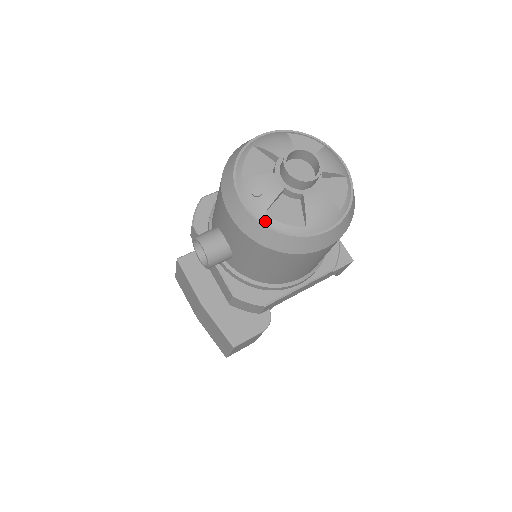
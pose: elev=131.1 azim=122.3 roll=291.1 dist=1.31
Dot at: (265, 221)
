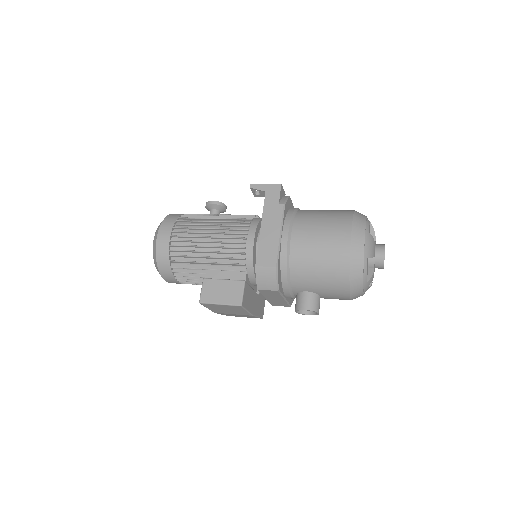
Dot at: occluded
